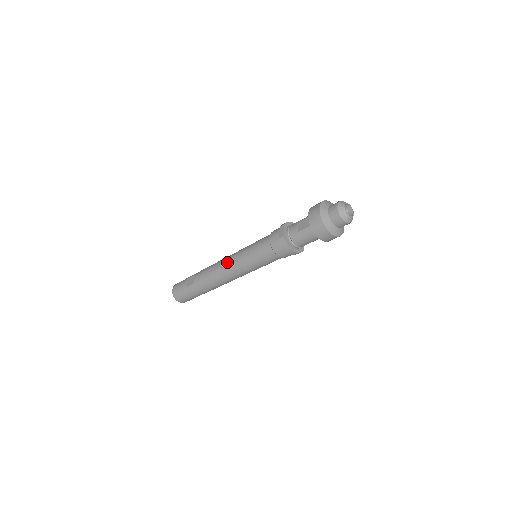
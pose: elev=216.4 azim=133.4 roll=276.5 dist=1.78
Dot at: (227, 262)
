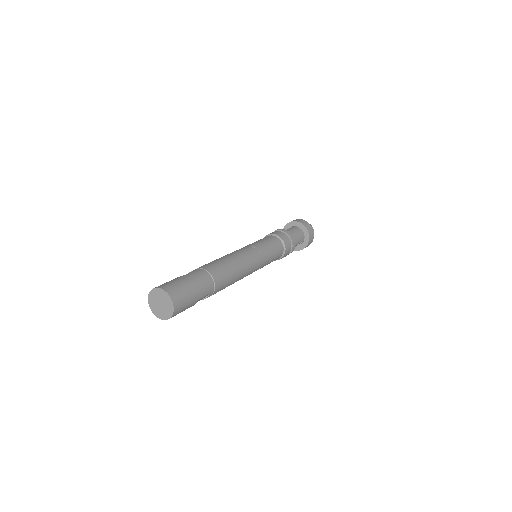
Dot at: (232, 252)
